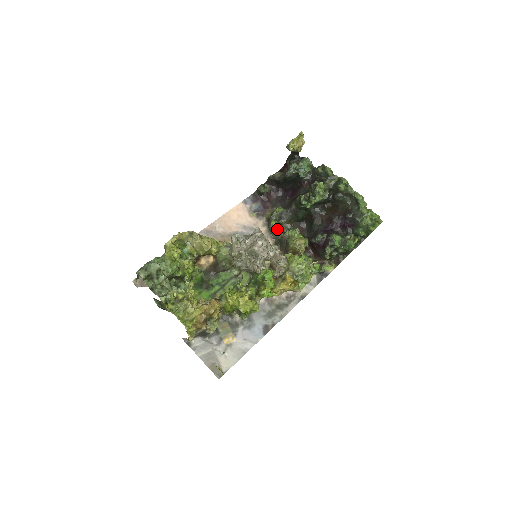
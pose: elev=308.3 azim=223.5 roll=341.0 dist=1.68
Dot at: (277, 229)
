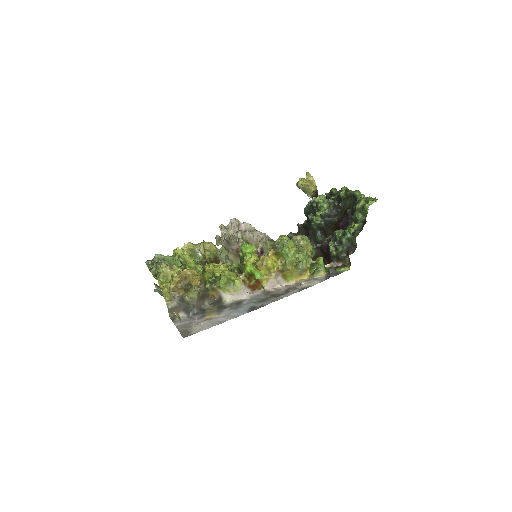
Dot at: occluded
